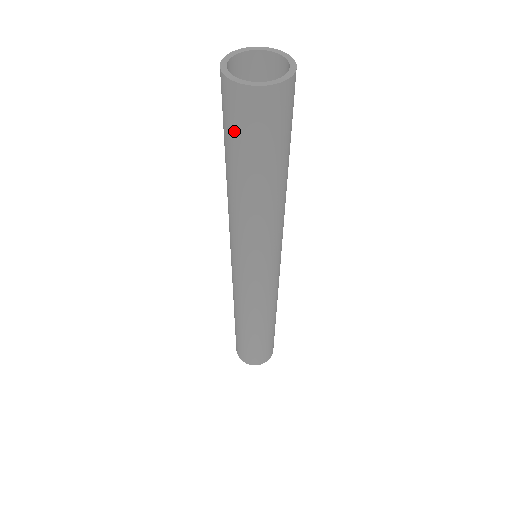
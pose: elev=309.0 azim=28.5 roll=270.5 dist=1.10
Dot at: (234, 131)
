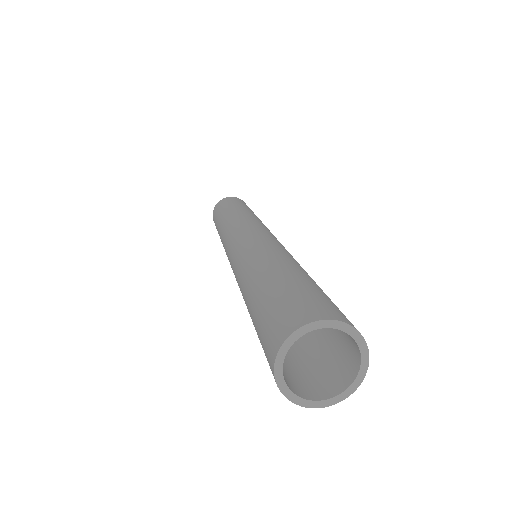
Dot at: occluded
